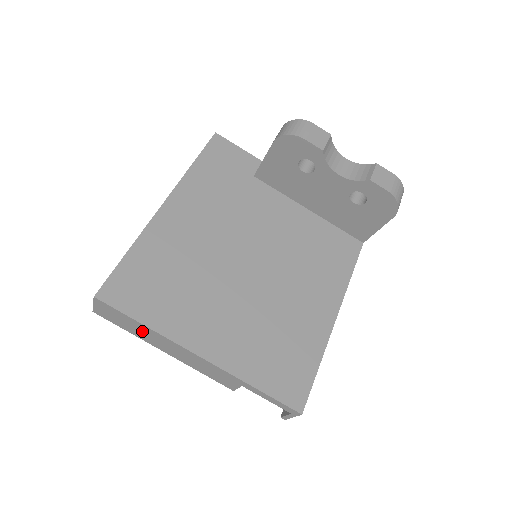
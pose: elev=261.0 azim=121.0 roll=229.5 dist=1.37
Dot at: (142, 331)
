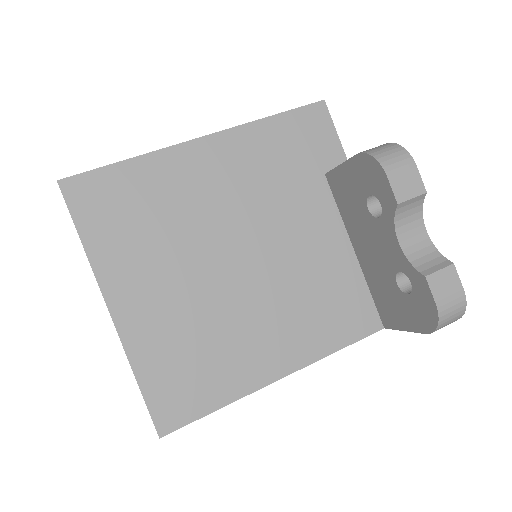
Dot at: occluded
